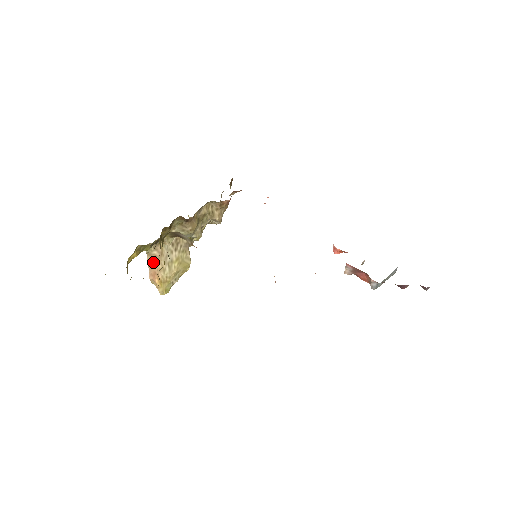
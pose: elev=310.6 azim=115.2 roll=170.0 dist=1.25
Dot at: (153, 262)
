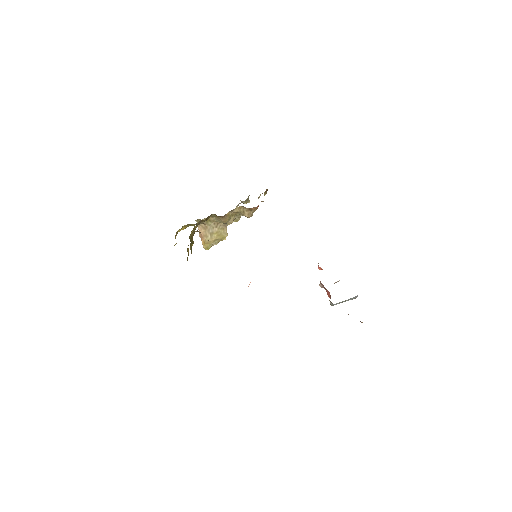
Dot at: (201, 229)
